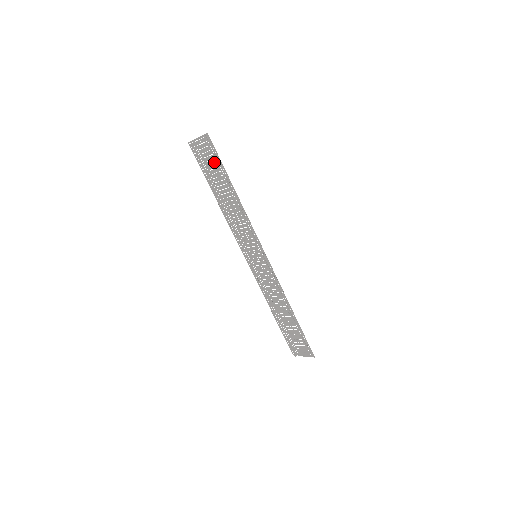
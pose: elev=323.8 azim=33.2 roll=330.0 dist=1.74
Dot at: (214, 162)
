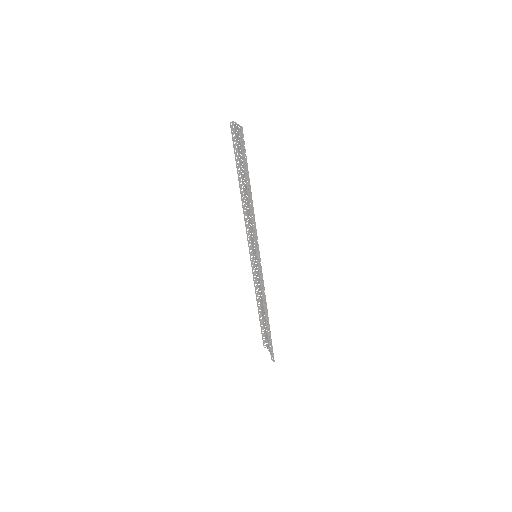
Dot at: occluded
